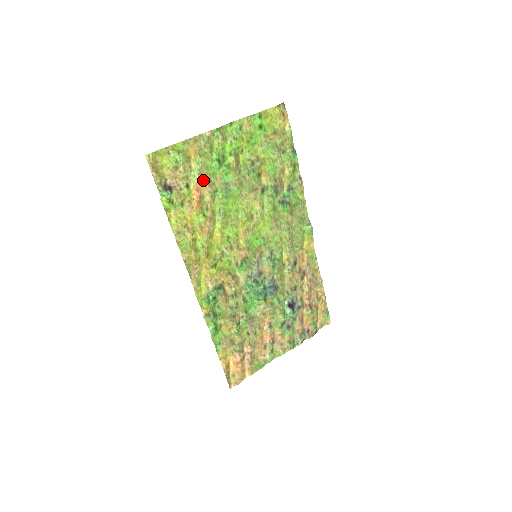
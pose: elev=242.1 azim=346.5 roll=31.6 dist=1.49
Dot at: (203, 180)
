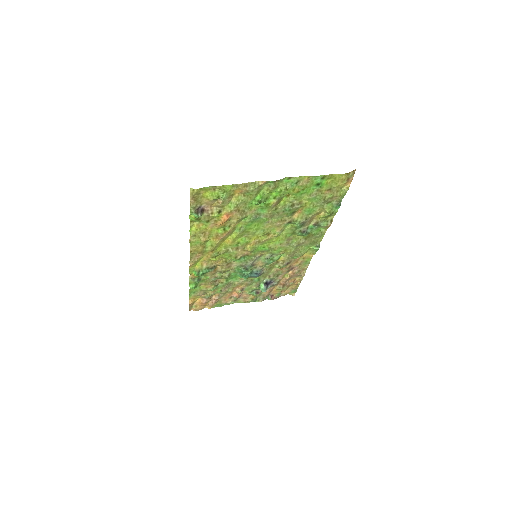
Dot at: (237, 211)
